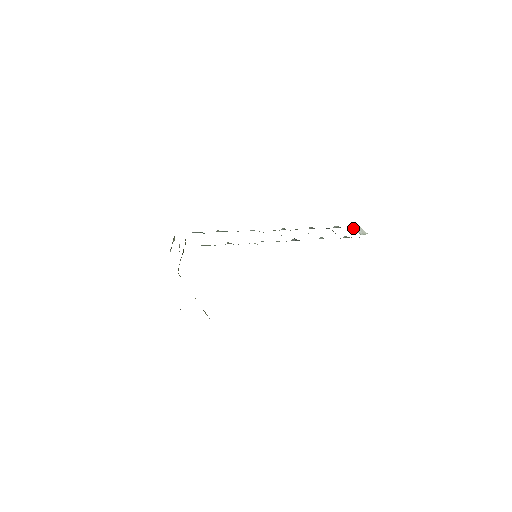
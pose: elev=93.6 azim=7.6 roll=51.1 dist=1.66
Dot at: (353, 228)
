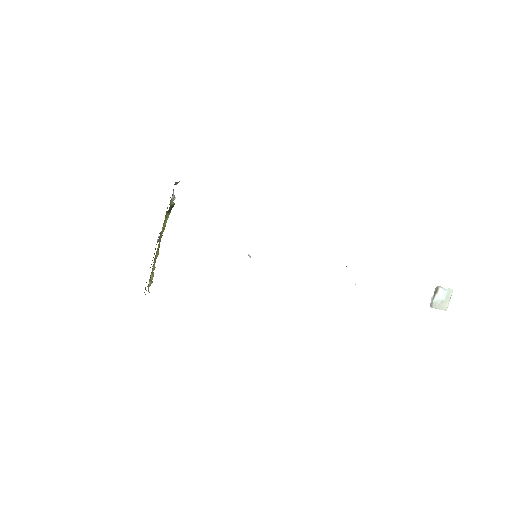
Dot at: (435, 291)
